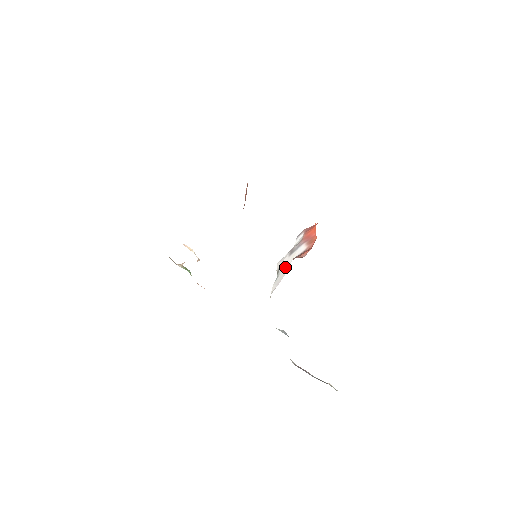
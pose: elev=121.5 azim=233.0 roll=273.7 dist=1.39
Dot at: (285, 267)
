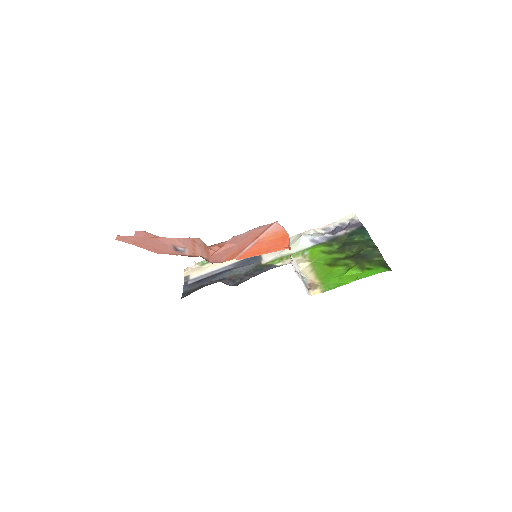
Dot at: (296, 267)
